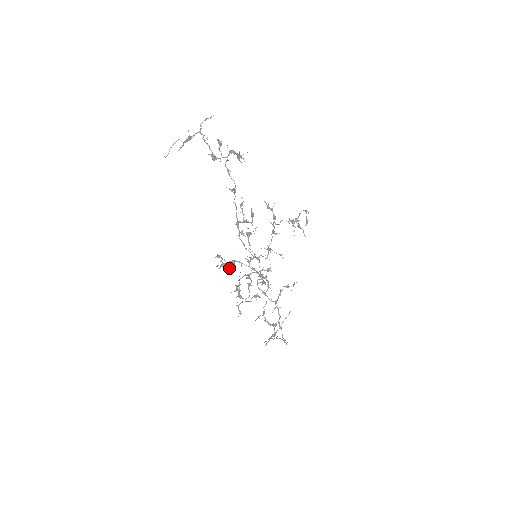
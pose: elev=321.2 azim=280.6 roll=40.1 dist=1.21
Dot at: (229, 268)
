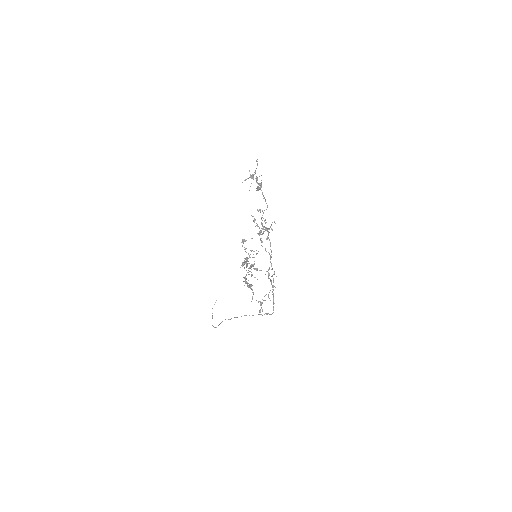
Dot at: (250, 266)
